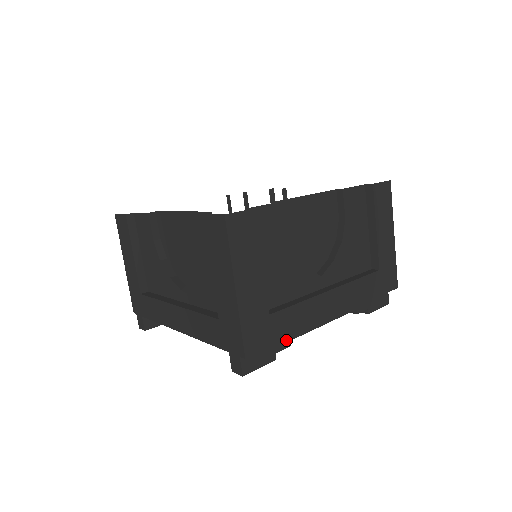
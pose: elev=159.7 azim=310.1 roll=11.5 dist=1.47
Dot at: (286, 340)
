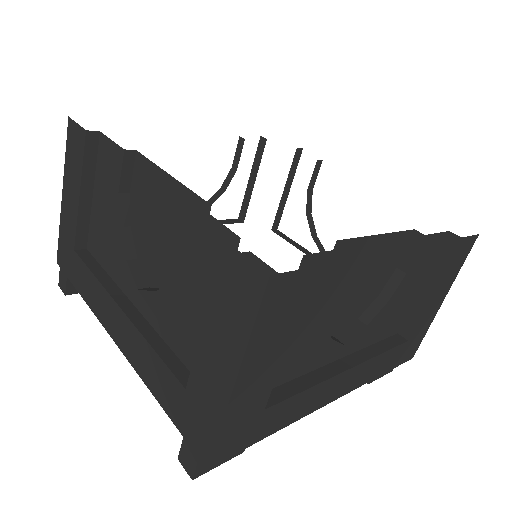
Dot at: occluded
